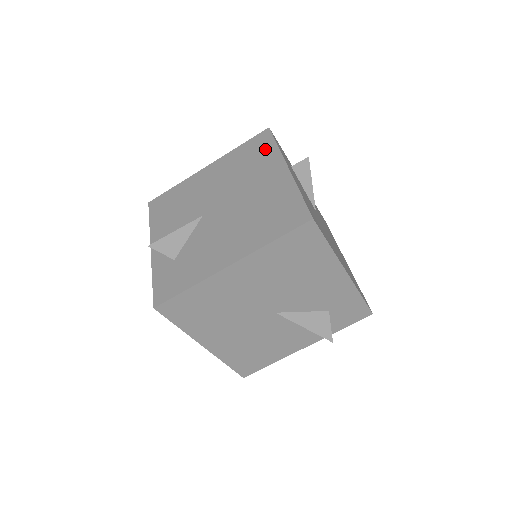
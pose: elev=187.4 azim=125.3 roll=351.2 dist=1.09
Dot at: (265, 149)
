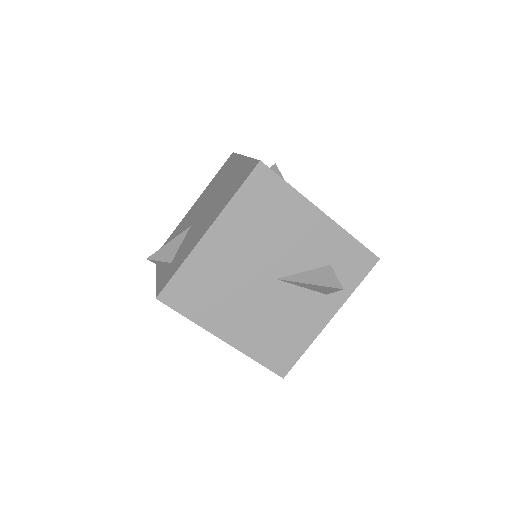
Dot at: (230, 162)
